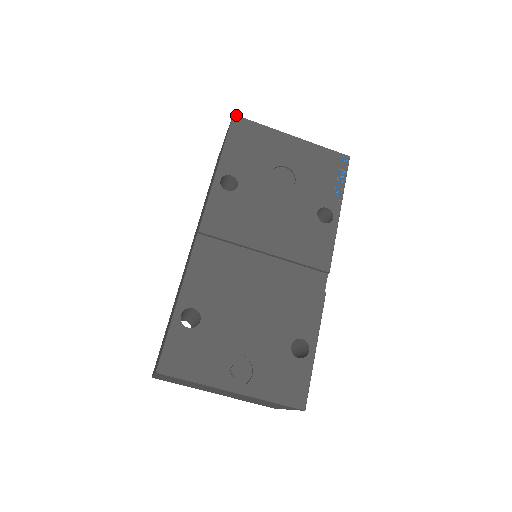
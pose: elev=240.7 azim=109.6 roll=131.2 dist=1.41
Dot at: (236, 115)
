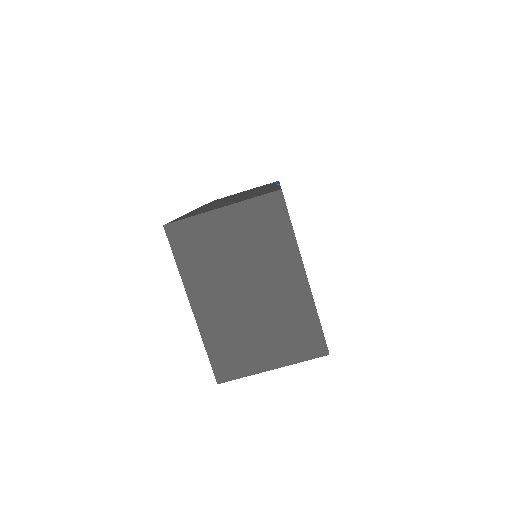
Dot at: occluded
